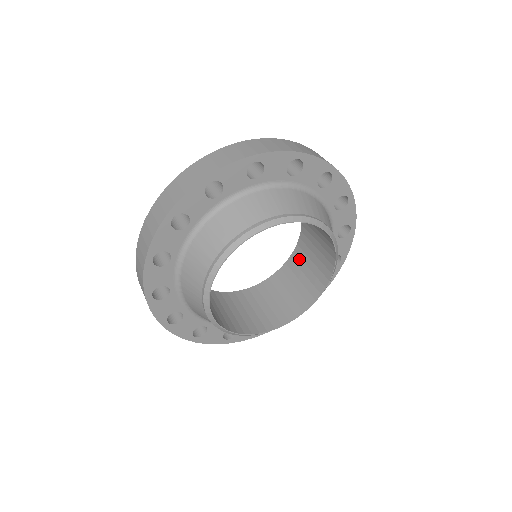
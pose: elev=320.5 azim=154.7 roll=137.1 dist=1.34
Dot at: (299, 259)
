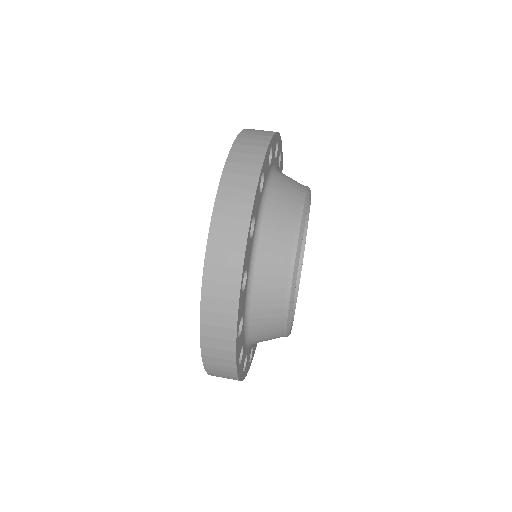
Dot at: occluded
